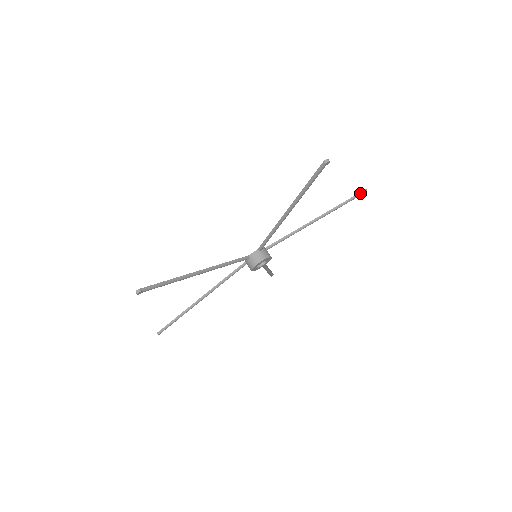
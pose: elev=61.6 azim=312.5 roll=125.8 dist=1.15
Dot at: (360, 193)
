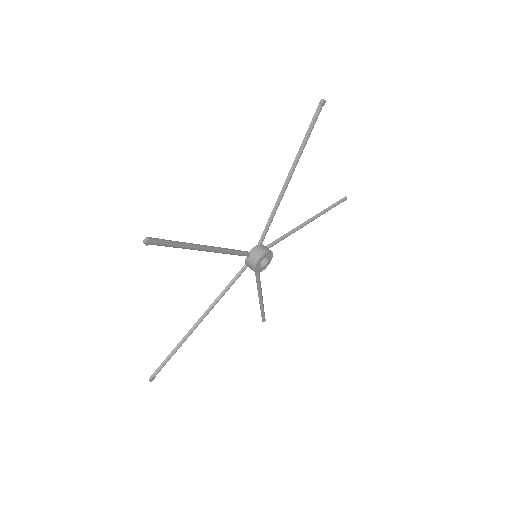
Dot at: (316, 112)
